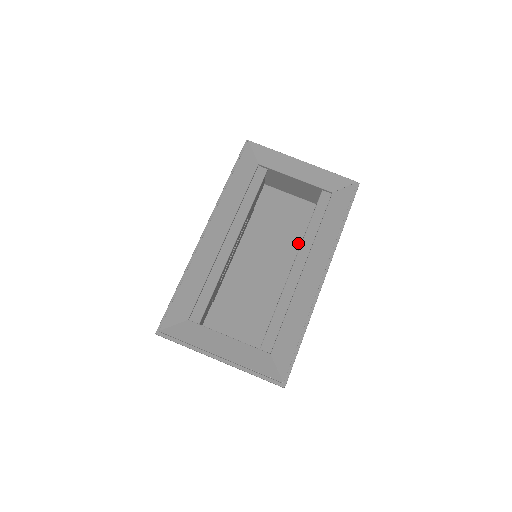
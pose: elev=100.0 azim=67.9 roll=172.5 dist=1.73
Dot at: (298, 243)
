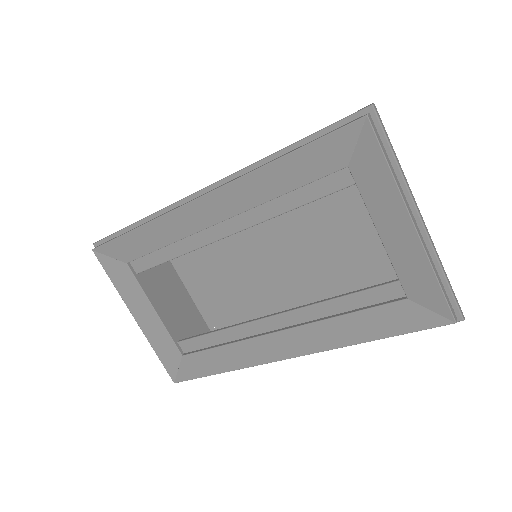
Dot at: (338, 268)
